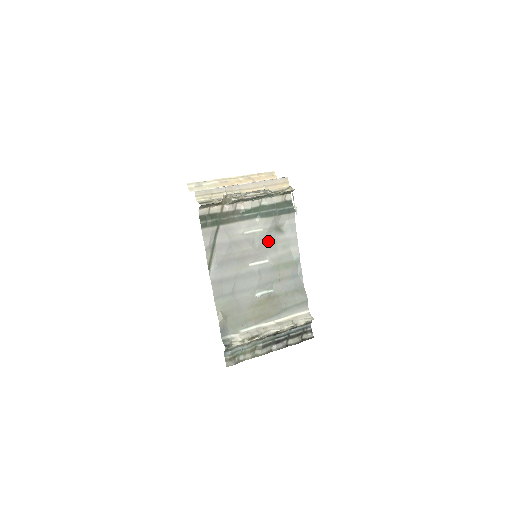
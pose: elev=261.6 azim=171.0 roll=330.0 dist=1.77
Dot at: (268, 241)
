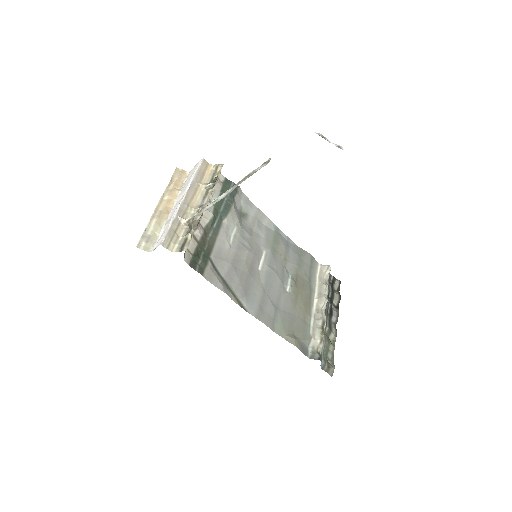
Dot at: (248, 233)
